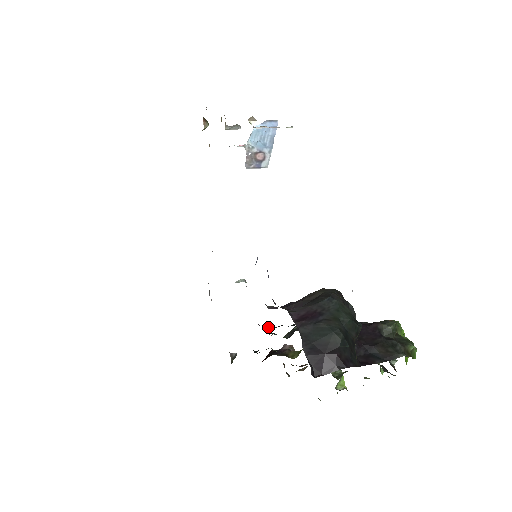
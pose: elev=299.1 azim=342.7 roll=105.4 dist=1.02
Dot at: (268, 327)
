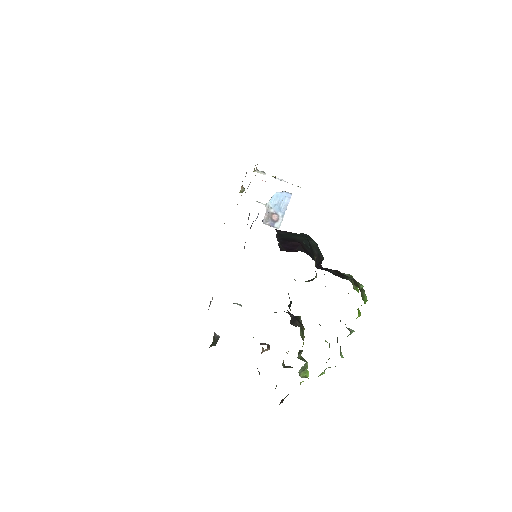
Dot at: occluded
